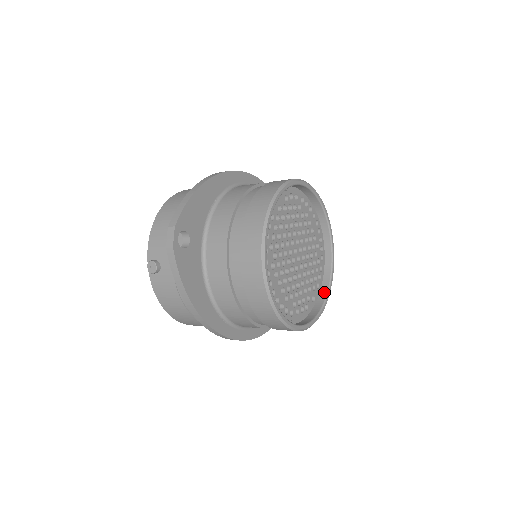
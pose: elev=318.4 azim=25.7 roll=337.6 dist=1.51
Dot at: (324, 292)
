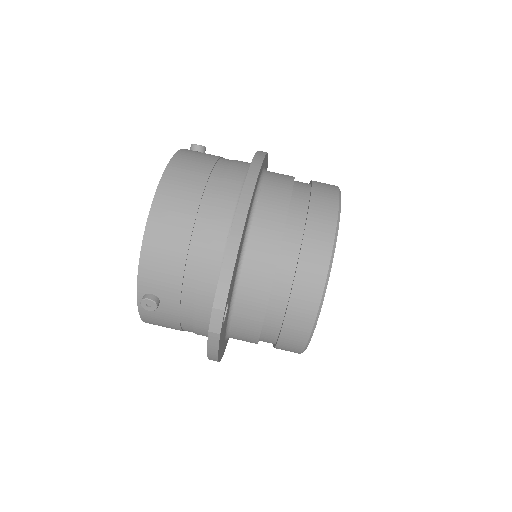
Dot at: occluded
